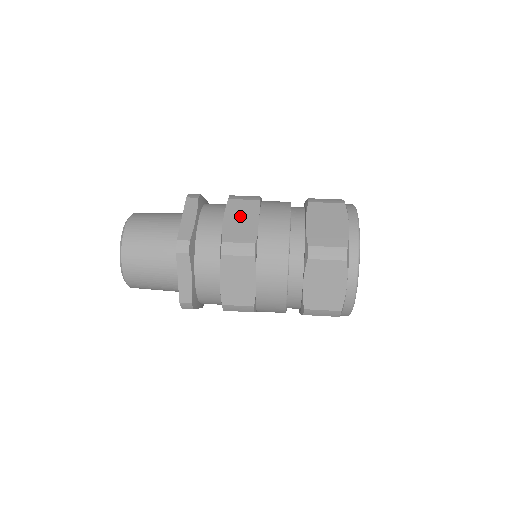
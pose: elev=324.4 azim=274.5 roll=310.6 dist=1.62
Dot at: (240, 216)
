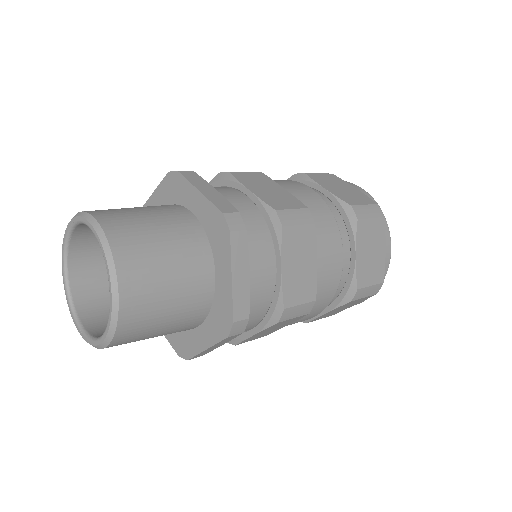
Dot at: (262, 186)
